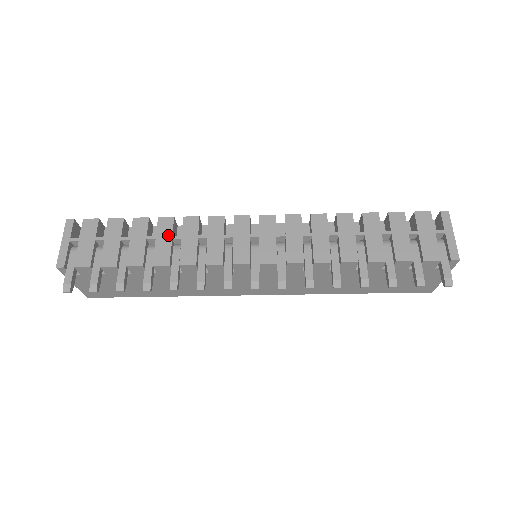
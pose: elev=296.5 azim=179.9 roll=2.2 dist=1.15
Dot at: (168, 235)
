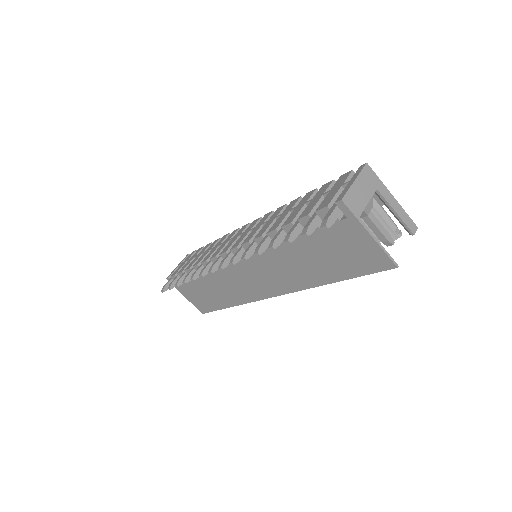
Dot at: (210, 248)
